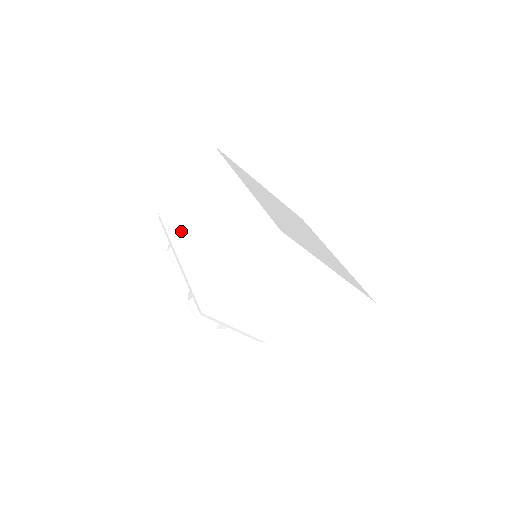
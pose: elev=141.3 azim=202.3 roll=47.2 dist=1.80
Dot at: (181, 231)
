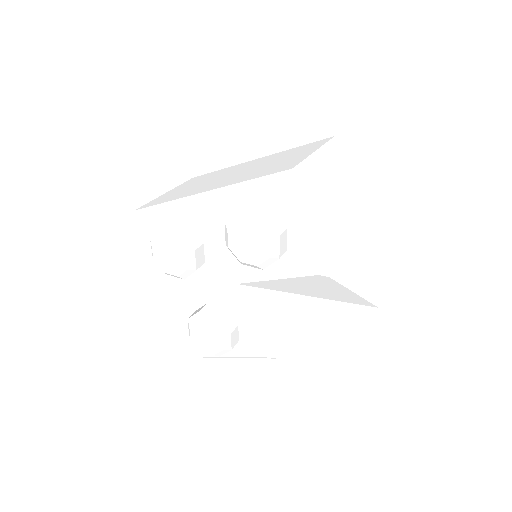
Dot at: (194, 190)
